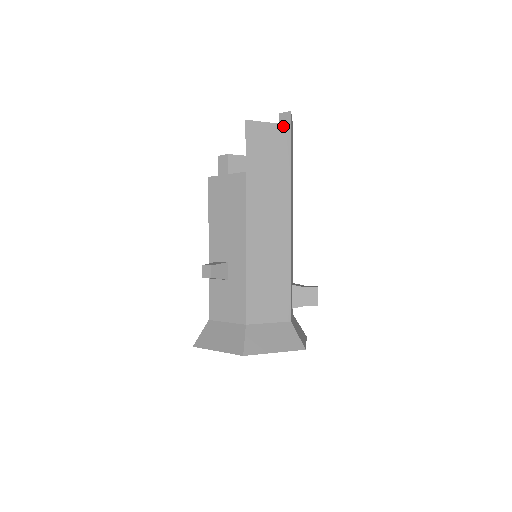
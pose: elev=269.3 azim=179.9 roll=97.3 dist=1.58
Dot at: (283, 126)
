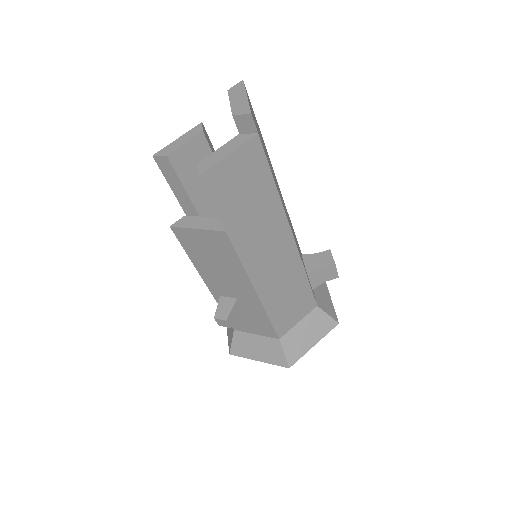
Dot at: (248, 143)
